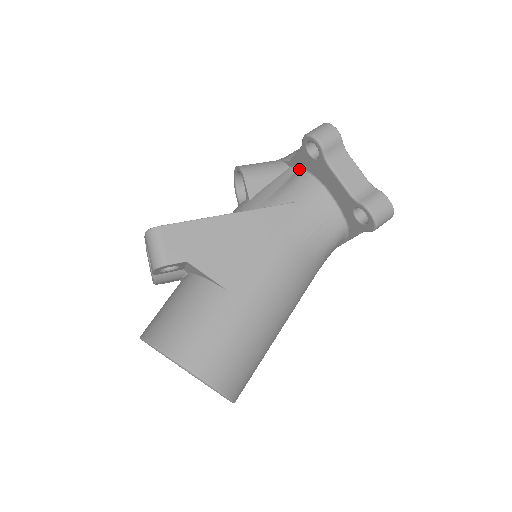
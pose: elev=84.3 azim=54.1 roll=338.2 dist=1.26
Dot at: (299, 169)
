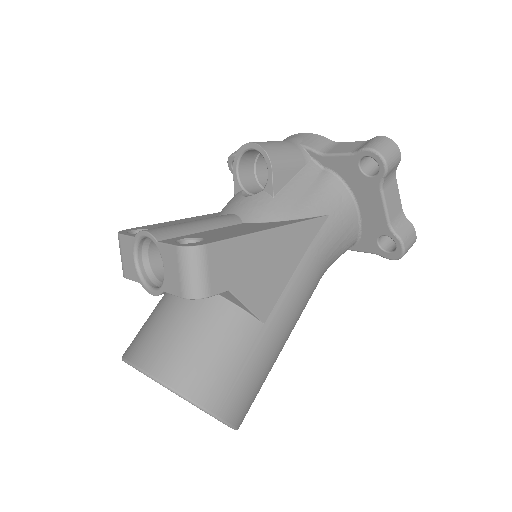
Dot at: (328, 169)
